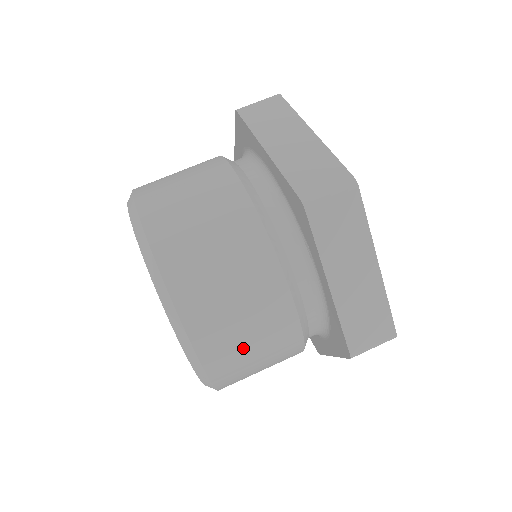
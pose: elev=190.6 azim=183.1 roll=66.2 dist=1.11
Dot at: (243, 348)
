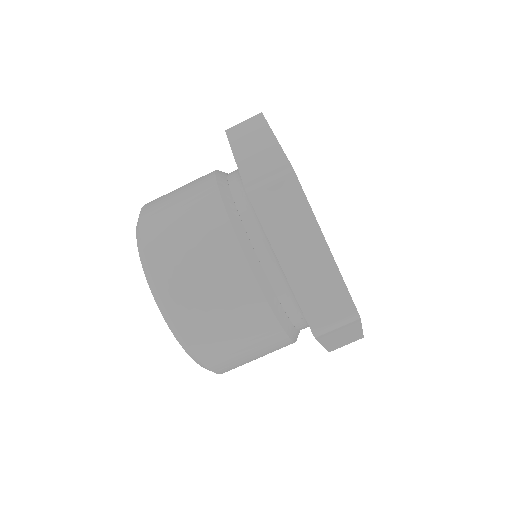
Dot at: (218, 326)
